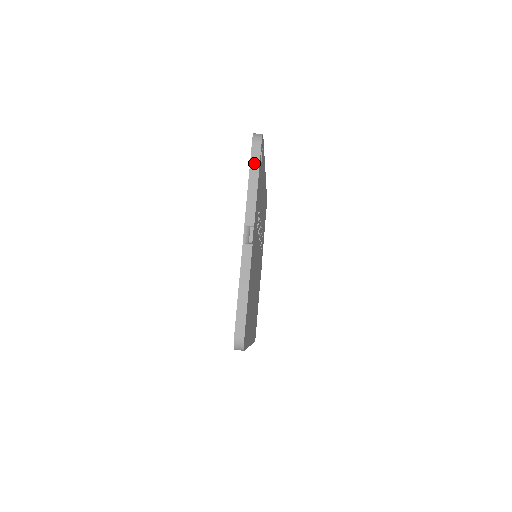
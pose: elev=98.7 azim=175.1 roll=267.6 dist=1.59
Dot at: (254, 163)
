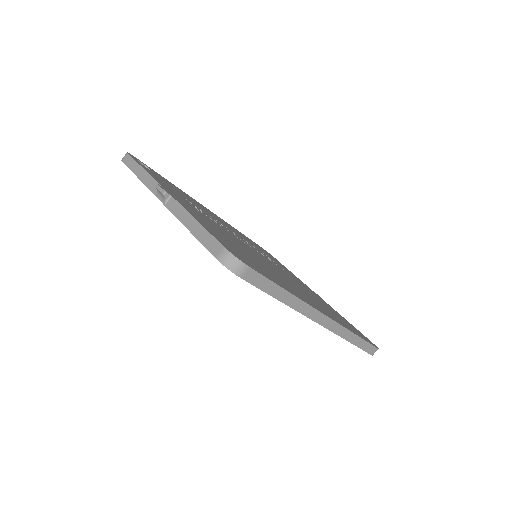
Dot at: (132, 166)
